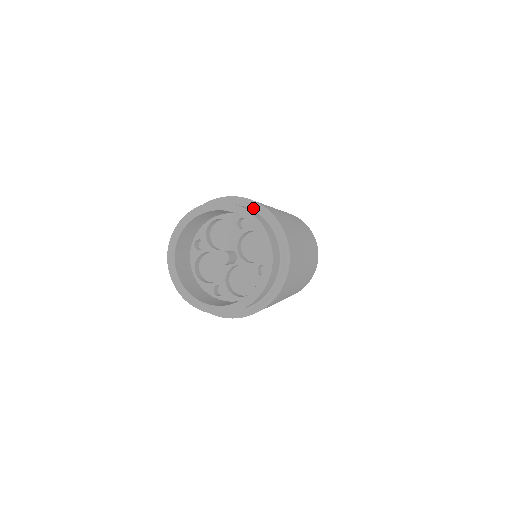
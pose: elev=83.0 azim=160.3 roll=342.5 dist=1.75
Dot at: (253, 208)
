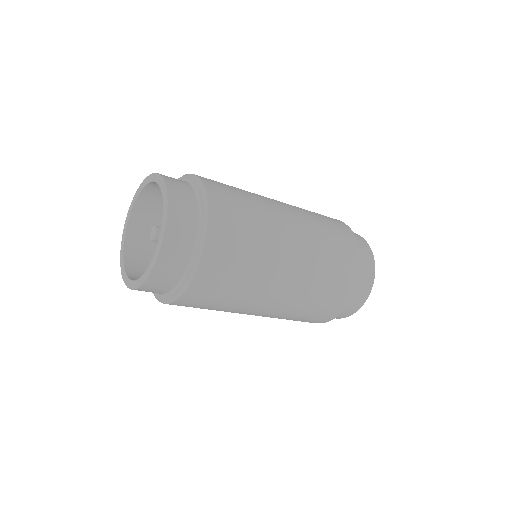
Dot at: (198, 193)
